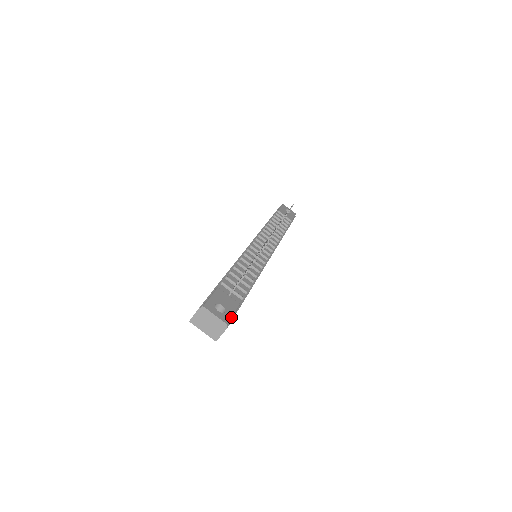
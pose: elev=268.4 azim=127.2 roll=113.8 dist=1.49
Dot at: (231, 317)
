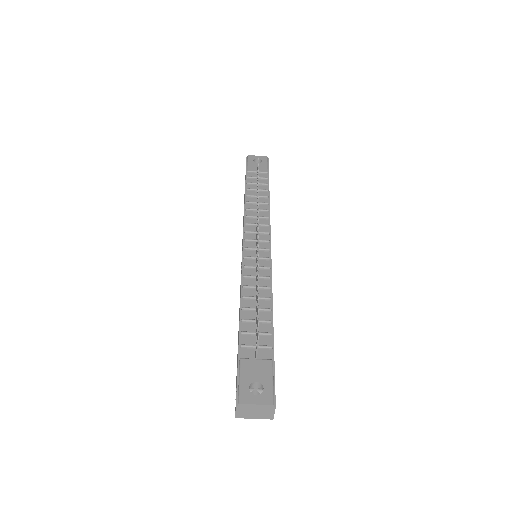
Dot at: (272, 390)
